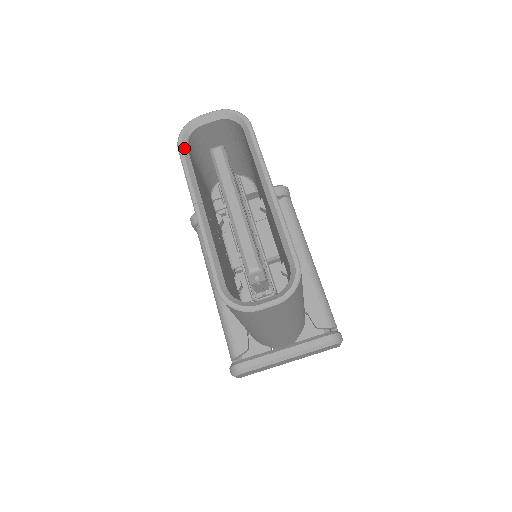
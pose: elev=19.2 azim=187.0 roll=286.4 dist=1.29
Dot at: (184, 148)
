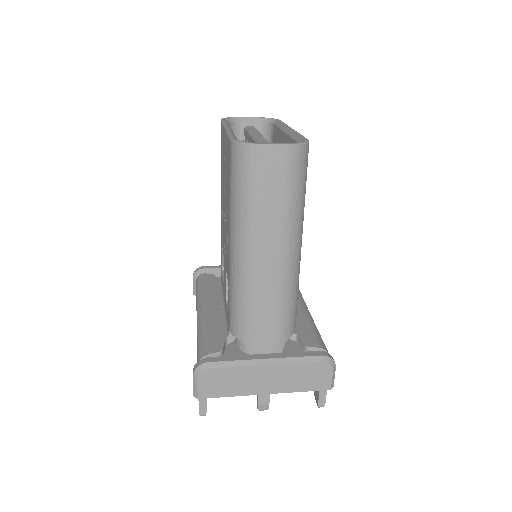
Dot at: (226, 121)
